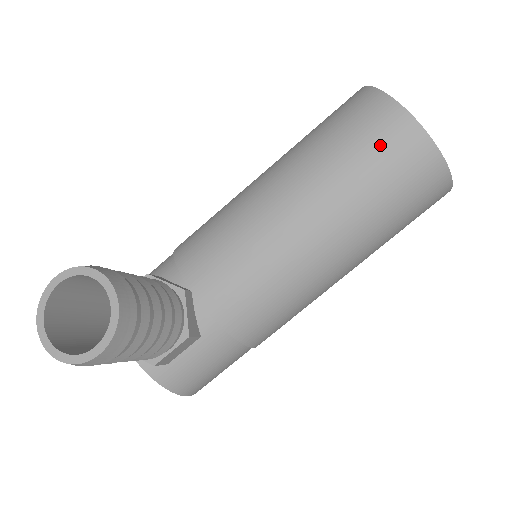
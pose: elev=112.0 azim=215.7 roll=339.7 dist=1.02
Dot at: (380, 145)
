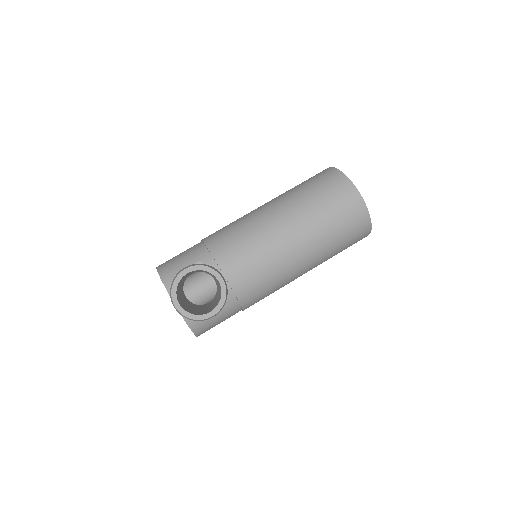
Dot at: (345, 212)
